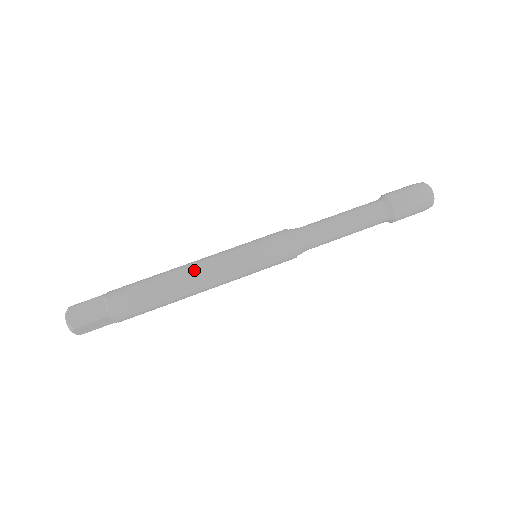
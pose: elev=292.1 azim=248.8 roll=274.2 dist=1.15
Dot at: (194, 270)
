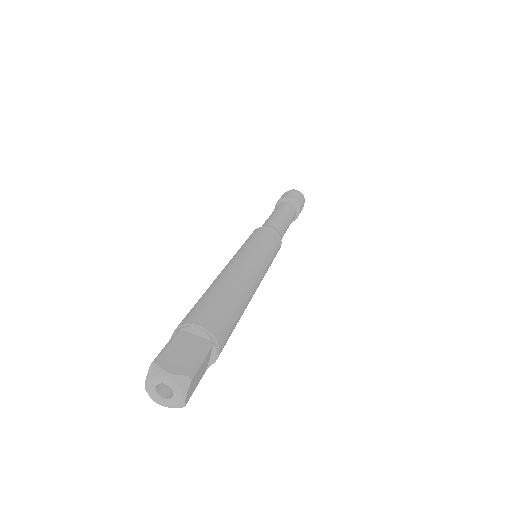
Dot at: (239, 268)
